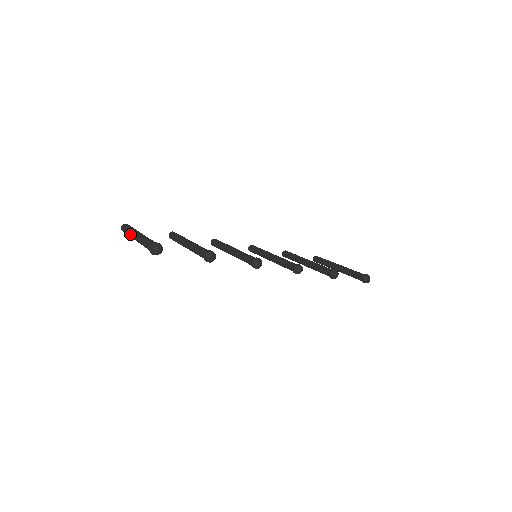
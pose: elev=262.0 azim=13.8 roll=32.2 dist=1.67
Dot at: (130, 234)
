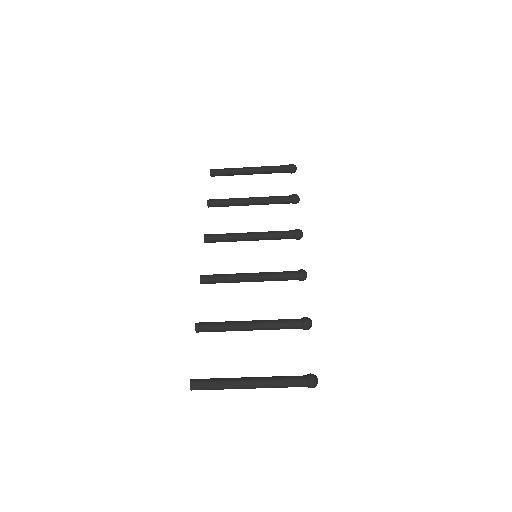
Dot at: occluded
